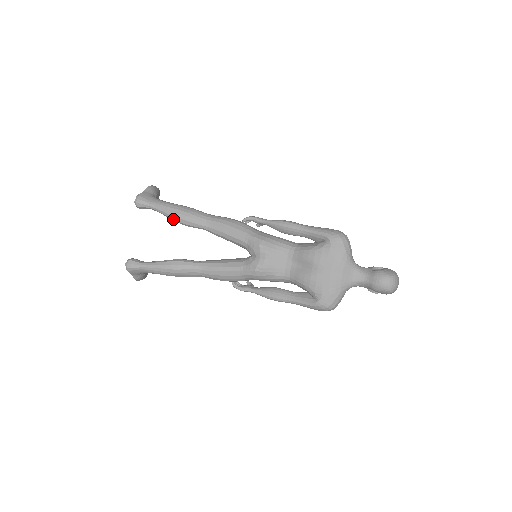
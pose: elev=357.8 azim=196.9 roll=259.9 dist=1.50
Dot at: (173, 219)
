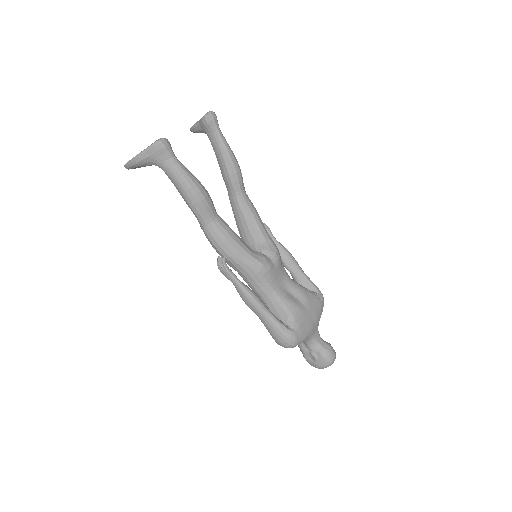
Dot at: (228, 161)
